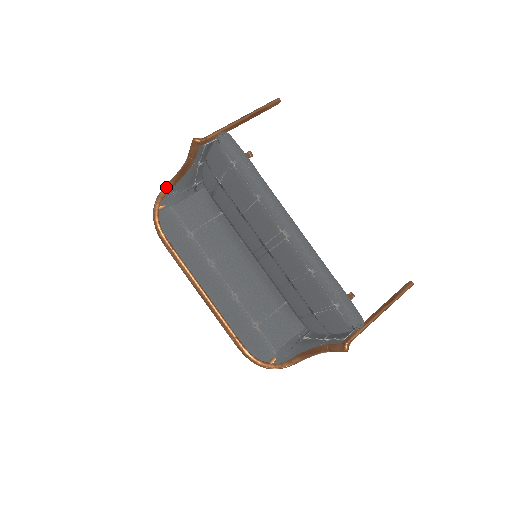
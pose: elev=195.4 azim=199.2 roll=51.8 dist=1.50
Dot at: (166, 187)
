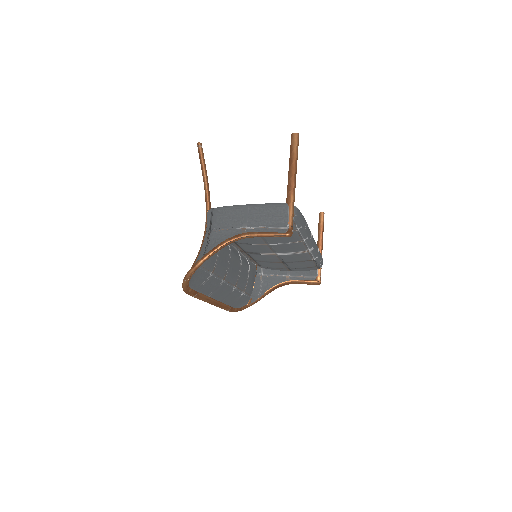
Dot at: occluded
